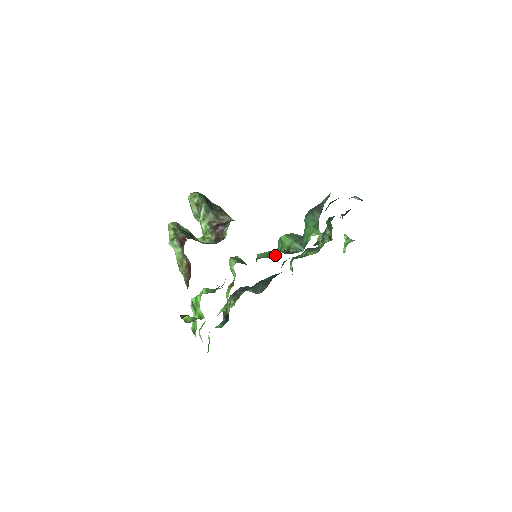
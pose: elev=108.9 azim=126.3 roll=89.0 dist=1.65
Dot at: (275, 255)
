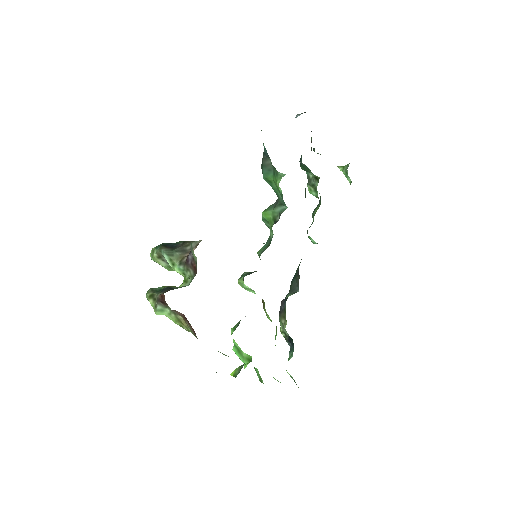
Dot at: (271, 239)
